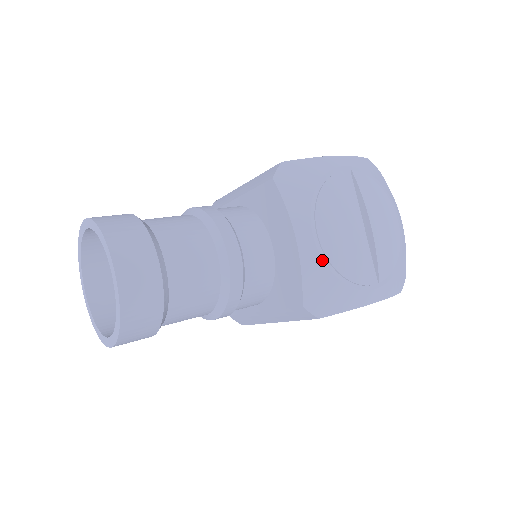
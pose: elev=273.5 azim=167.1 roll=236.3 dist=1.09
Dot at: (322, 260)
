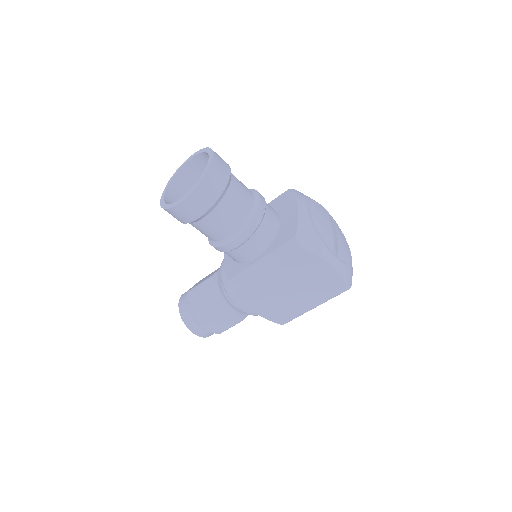
Dot at: (310, 221)
